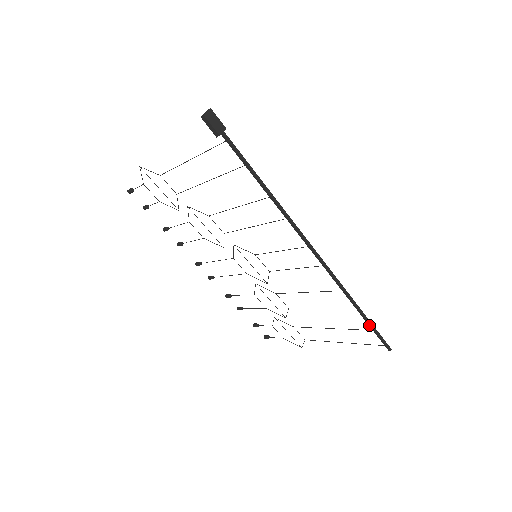
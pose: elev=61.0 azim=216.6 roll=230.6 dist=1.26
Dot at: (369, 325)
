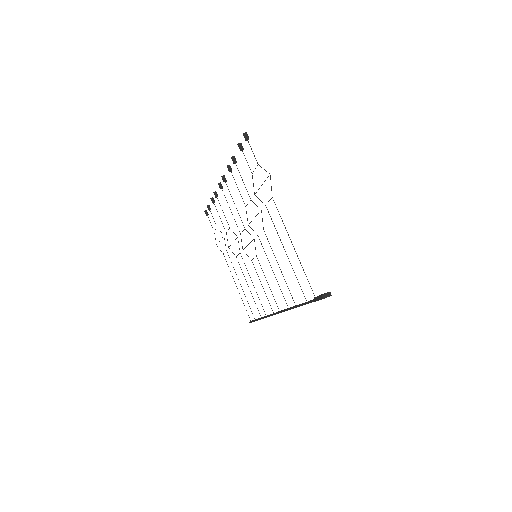
Dot at: (256, 320)
